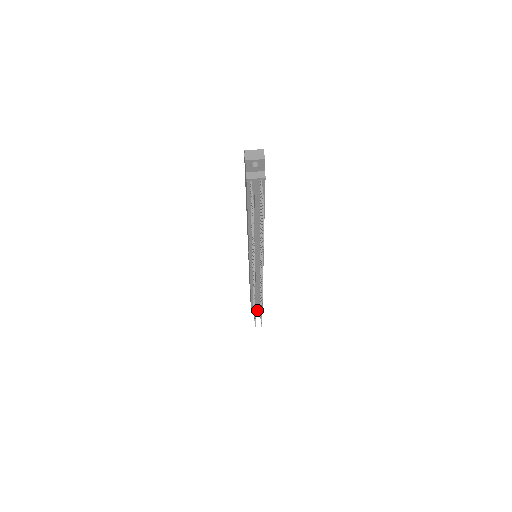
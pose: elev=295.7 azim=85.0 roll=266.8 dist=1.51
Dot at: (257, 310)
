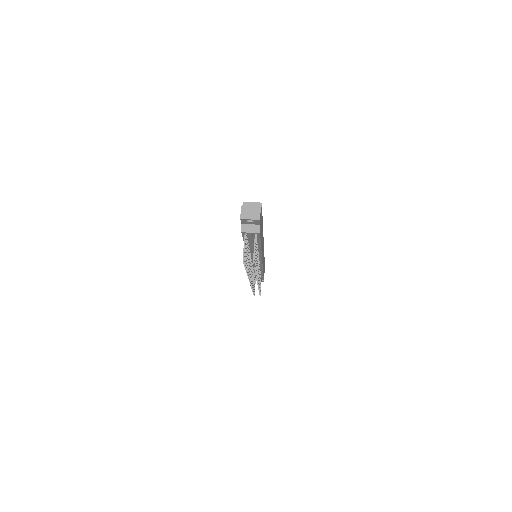
Dot at: occluded
